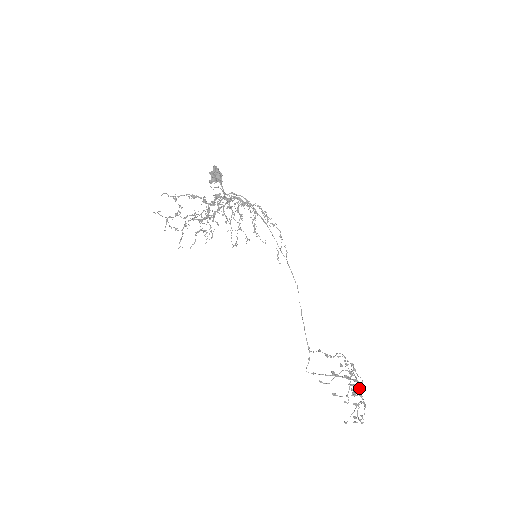
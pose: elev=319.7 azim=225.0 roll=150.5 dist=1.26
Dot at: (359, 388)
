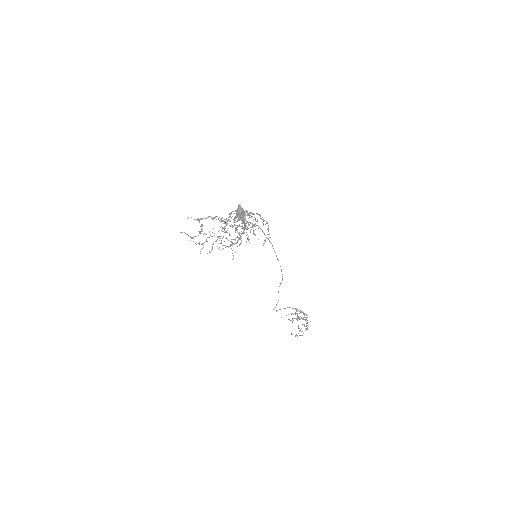
Dot at: occluded
